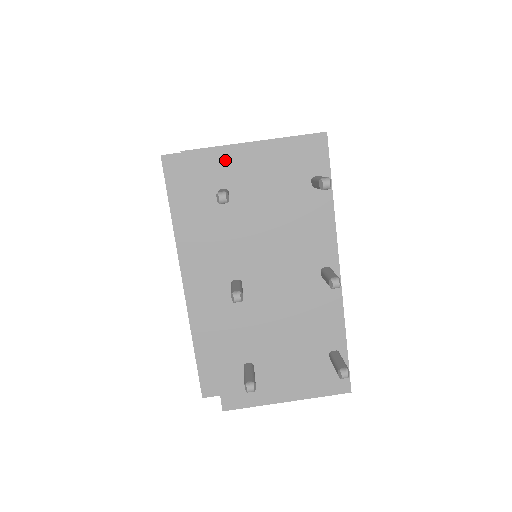
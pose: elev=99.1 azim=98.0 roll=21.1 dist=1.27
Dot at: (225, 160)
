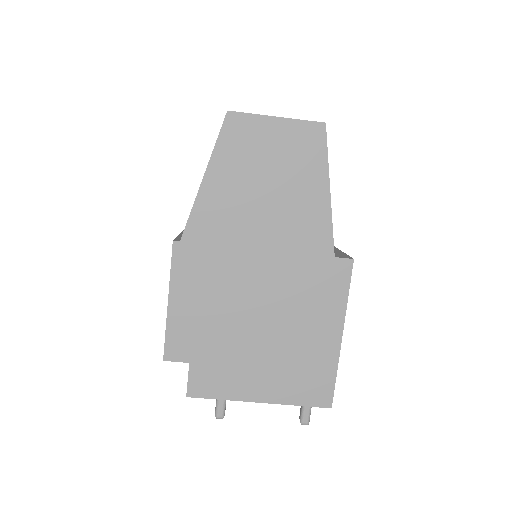
Dot at: occluded
